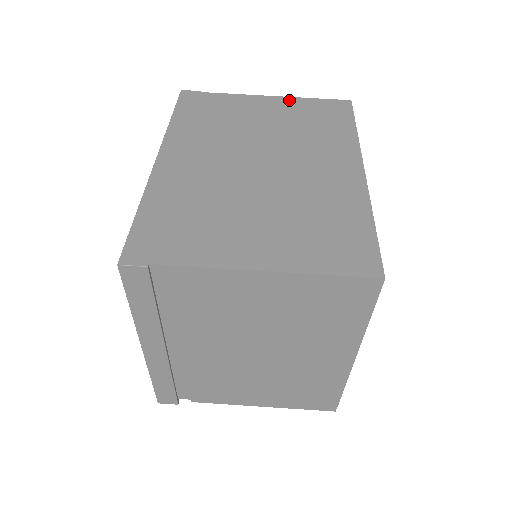
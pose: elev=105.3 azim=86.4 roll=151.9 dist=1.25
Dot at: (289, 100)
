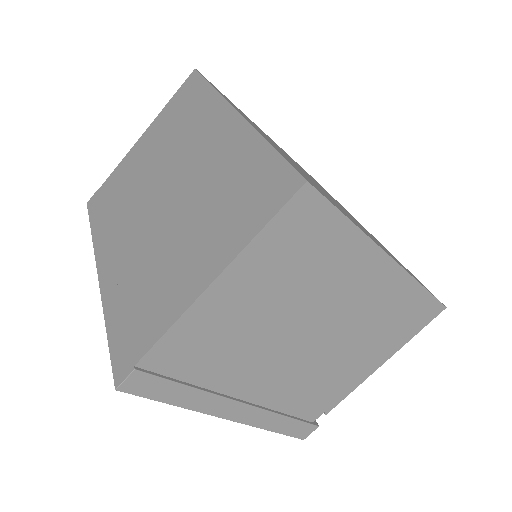
Dot at: (155, 123)
